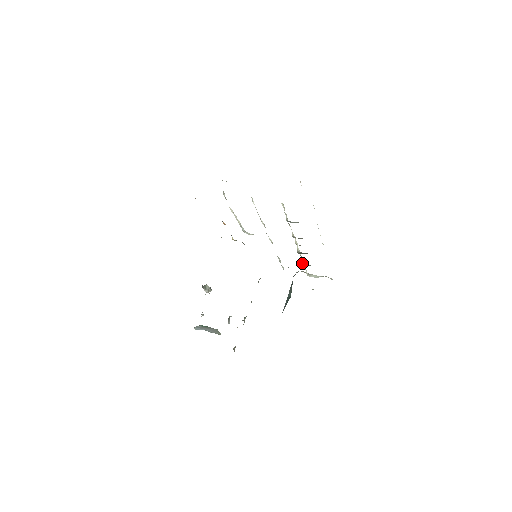
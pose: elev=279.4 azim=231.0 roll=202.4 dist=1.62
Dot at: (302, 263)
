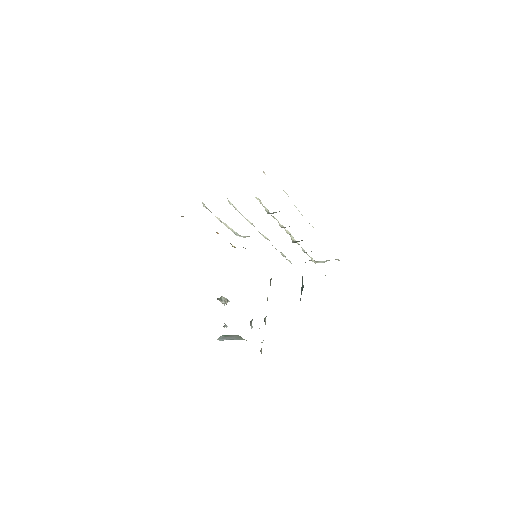
Dot at: (303, 251)
